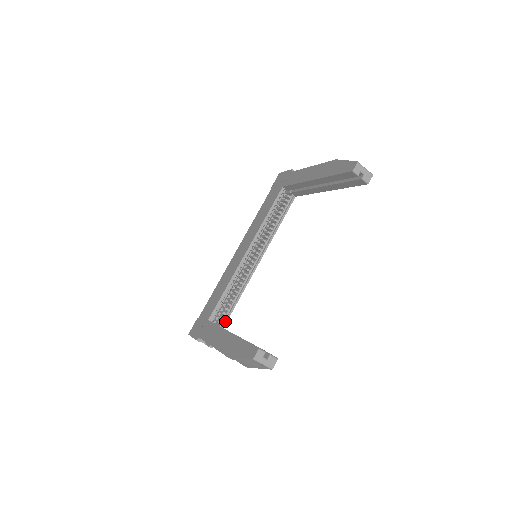
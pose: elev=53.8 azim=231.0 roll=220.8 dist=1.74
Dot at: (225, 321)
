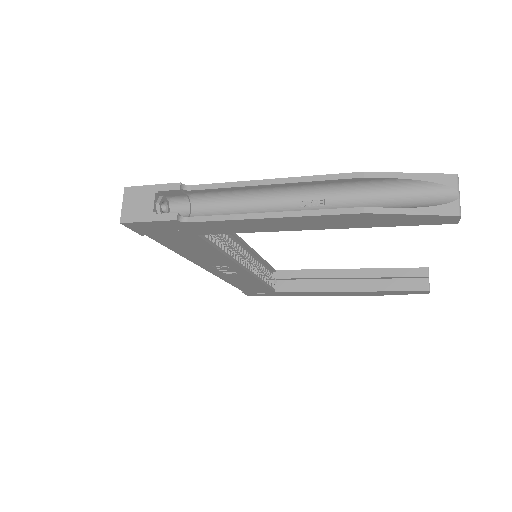
Dot at: occluded
